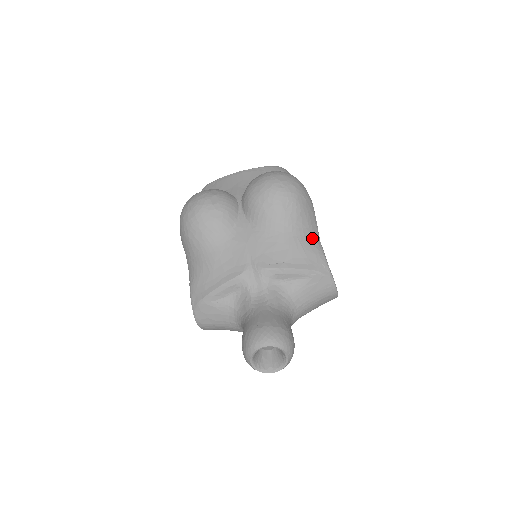
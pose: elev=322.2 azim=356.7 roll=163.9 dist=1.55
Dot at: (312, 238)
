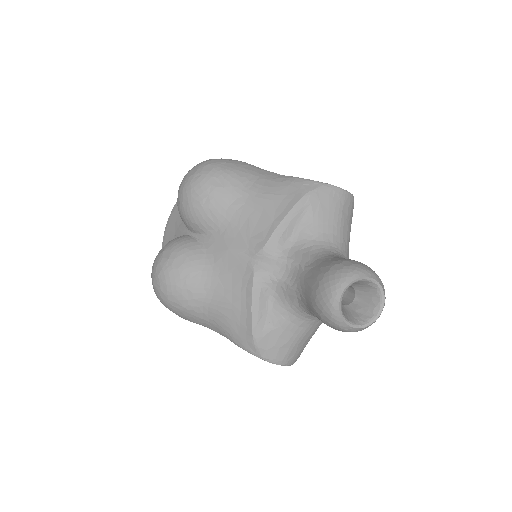
Dot at: (271, 180)
